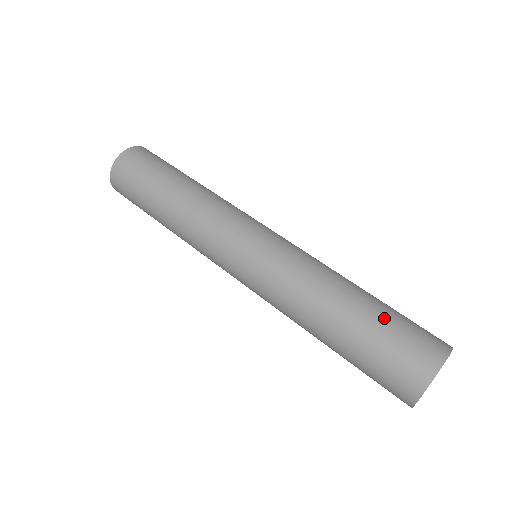
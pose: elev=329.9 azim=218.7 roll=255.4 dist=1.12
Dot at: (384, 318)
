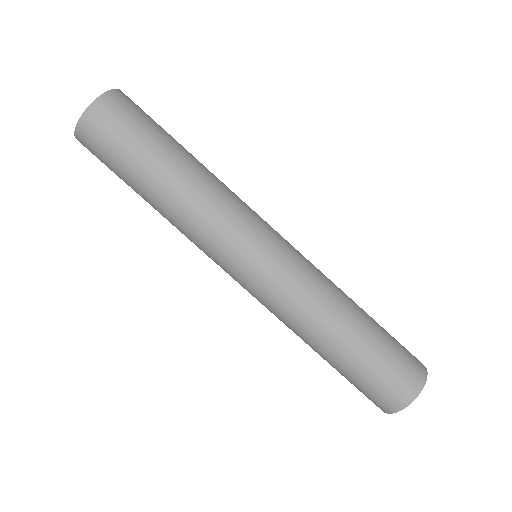
Dot at: (382, 343)
